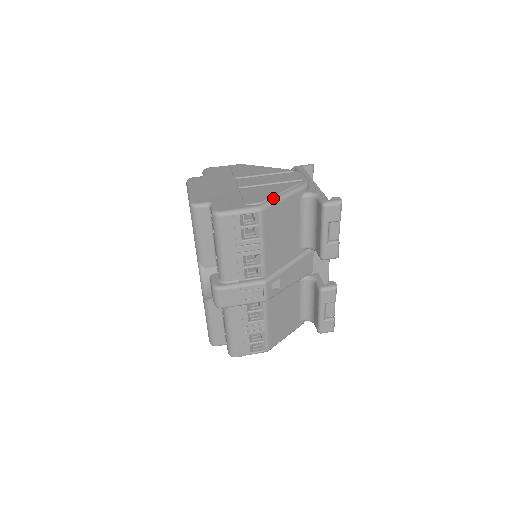
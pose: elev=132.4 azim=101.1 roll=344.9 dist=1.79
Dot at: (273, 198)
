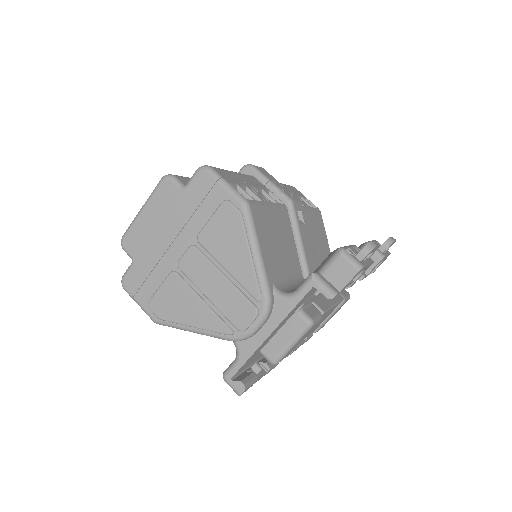
Dot at: (177, 324)
